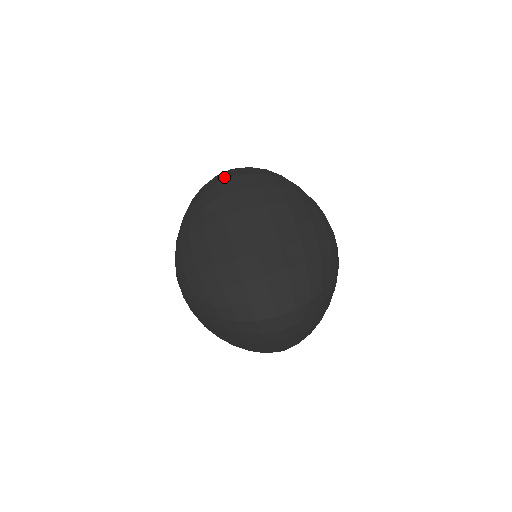
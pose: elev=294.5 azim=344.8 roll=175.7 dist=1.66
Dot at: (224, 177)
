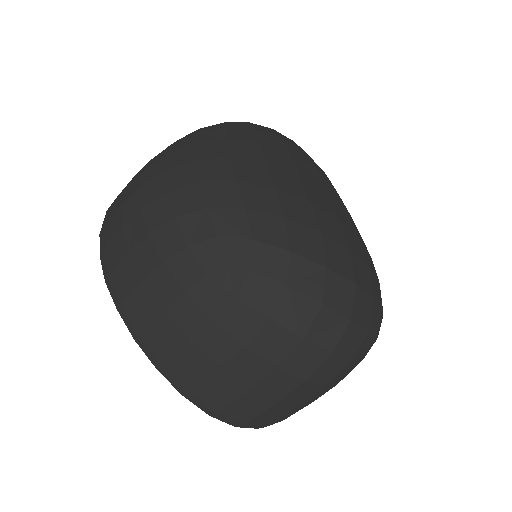
Dot at: occluded
